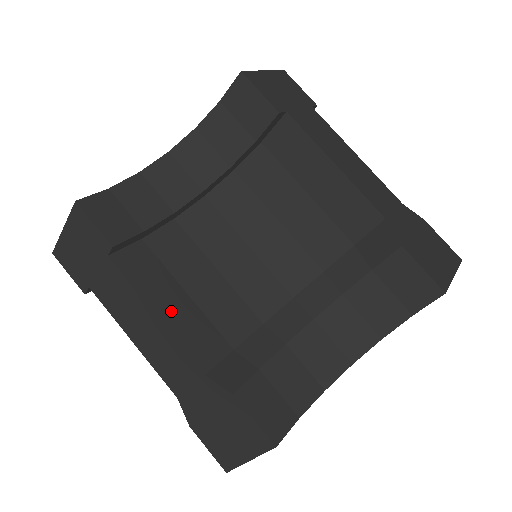
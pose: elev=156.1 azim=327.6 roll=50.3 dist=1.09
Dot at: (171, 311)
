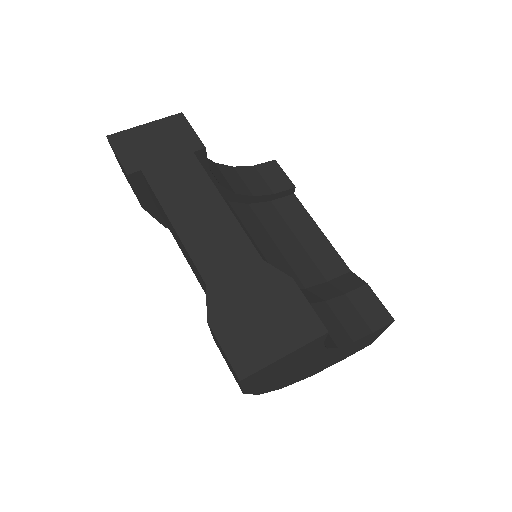
Dot at: occluded
